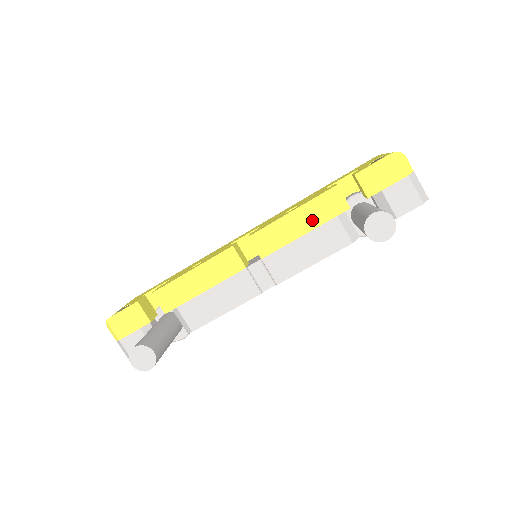
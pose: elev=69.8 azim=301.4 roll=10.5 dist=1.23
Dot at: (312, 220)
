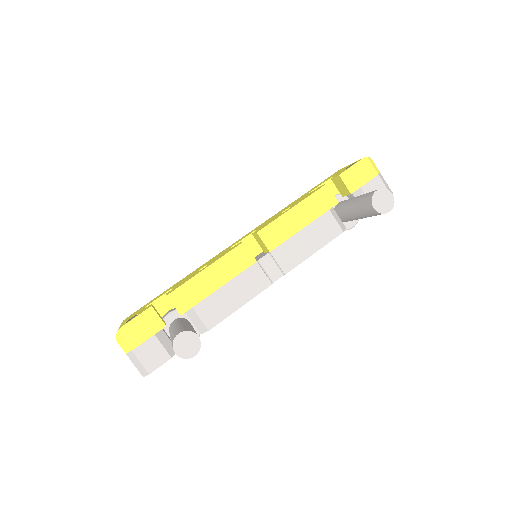
Dot at: (310, 214)
